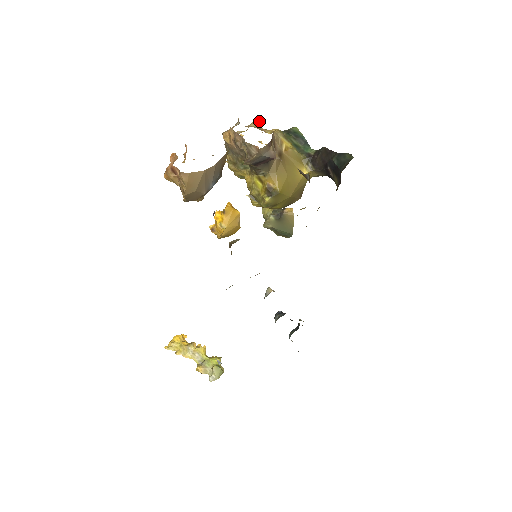
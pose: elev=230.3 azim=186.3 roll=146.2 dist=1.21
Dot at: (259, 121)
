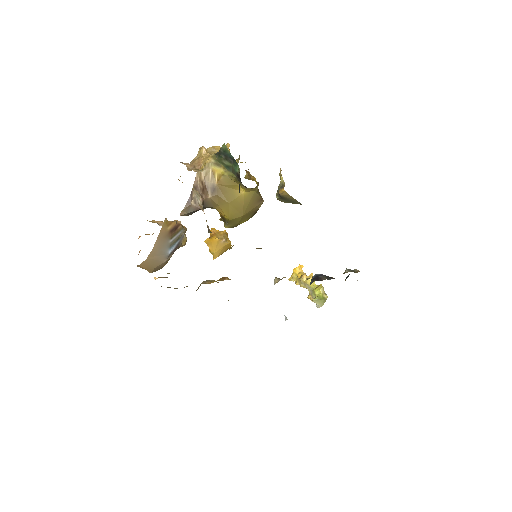
Dot at: (202, 147)
